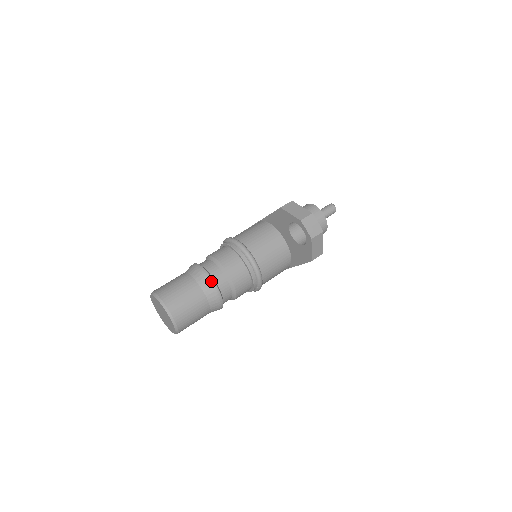
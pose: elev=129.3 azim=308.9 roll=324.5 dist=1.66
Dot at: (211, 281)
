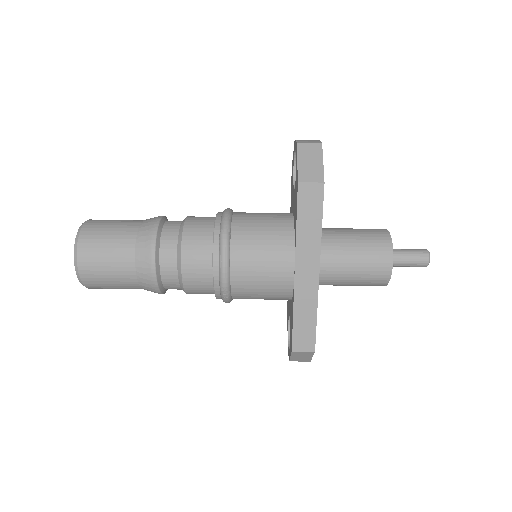
Dot at: (160, 216)
